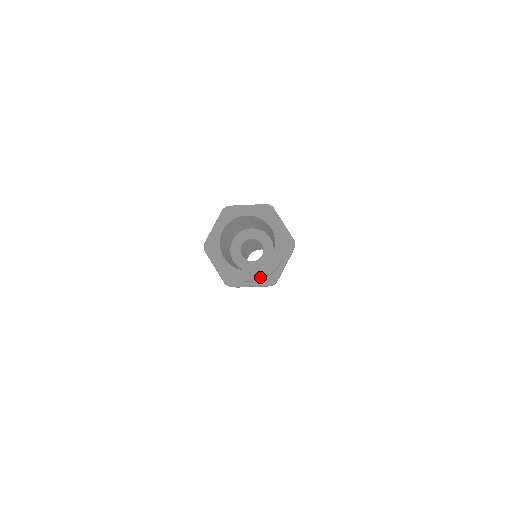
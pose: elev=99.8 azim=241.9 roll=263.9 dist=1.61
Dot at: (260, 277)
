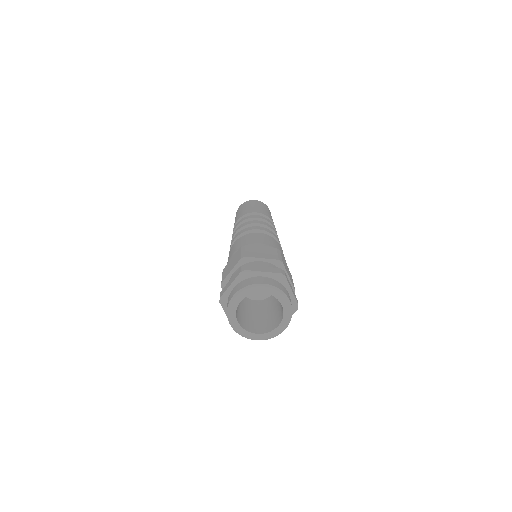
Dot at: (266, 339)
